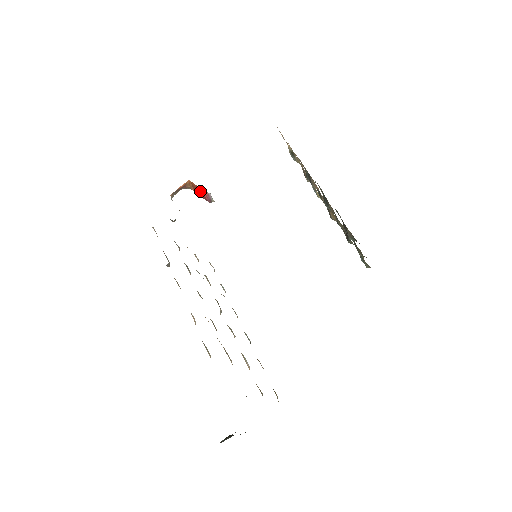
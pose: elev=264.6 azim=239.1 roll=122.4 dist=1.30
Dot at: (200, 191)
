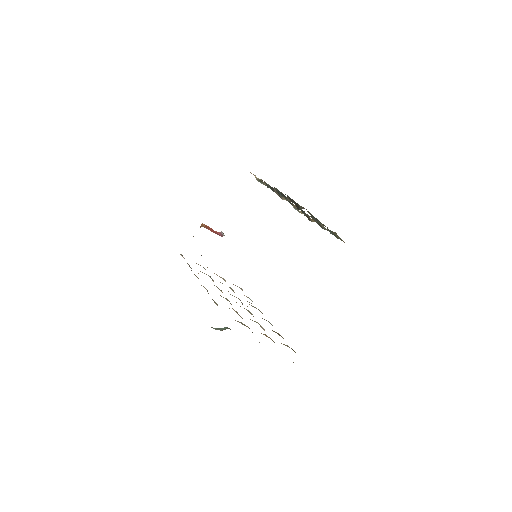
Dot at: (213, 230)
